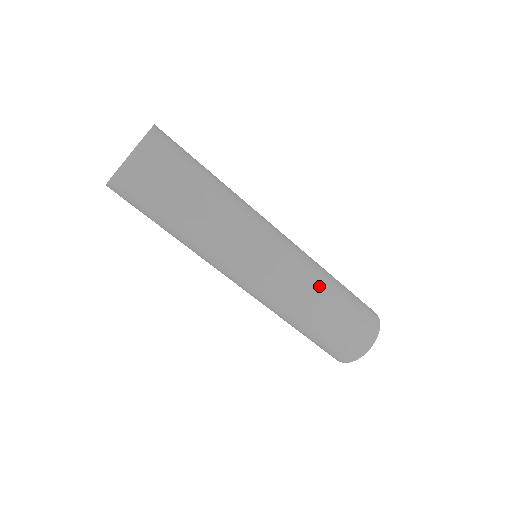
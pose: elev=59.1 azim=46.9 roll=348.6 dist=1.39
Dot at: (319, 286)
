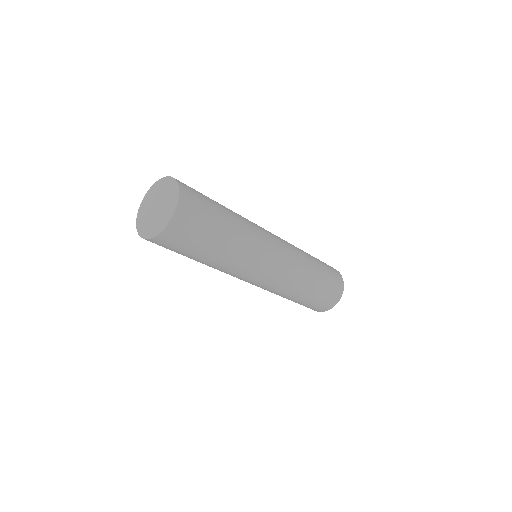
Dot at: (287, 294)
